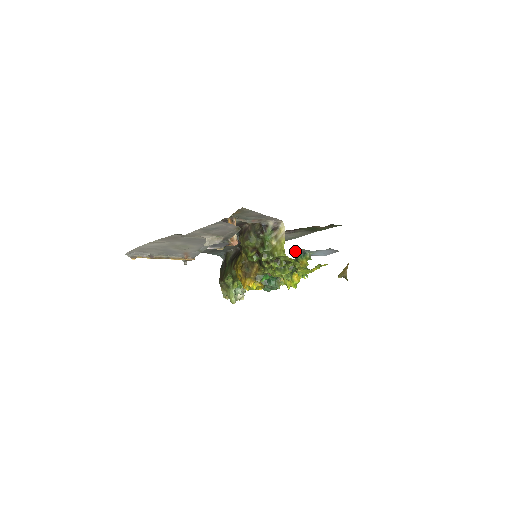
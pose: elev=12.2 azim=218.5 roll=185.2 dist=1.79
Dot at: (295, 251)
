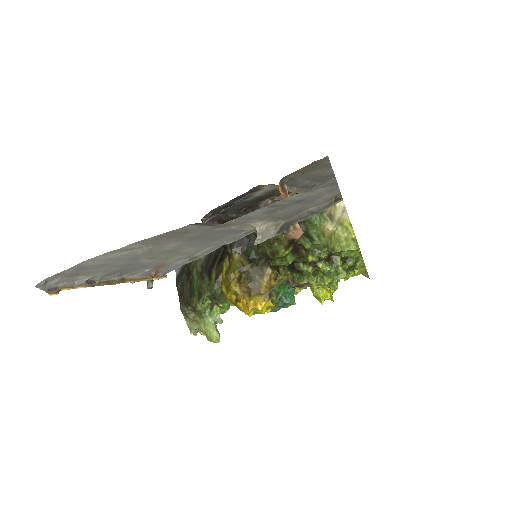
Dot at: occluded
